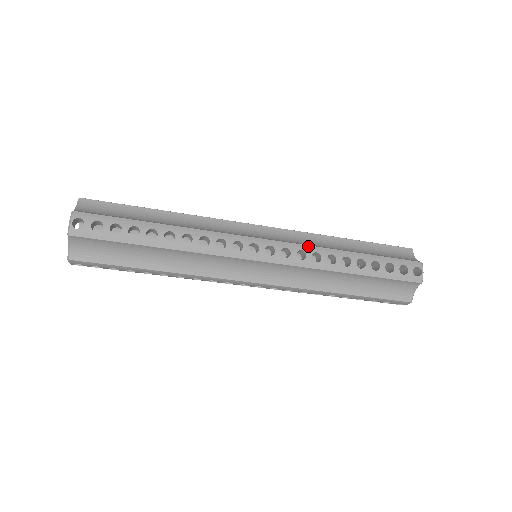
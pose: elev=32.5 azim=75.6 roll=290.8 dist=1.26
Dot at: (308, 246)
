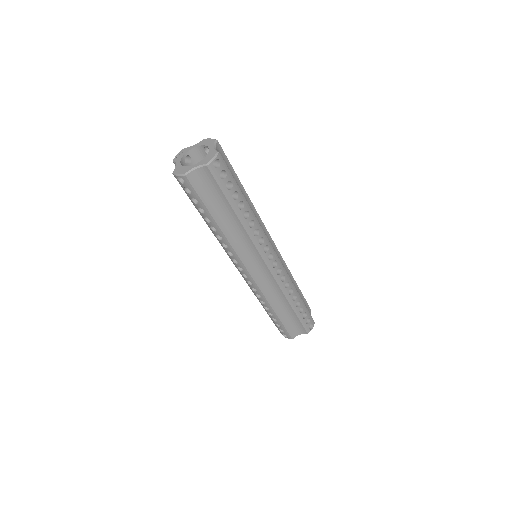
Dot at: (288, 275)
